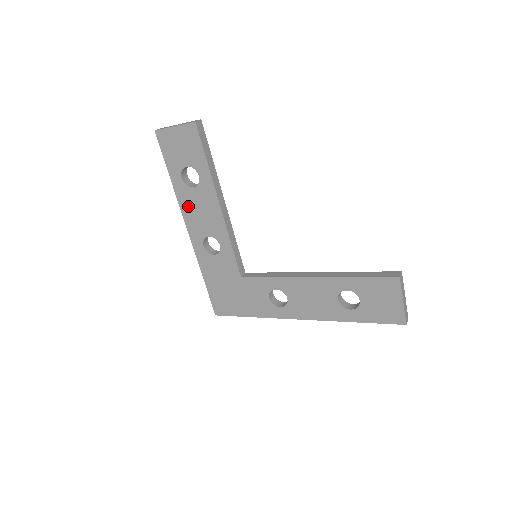
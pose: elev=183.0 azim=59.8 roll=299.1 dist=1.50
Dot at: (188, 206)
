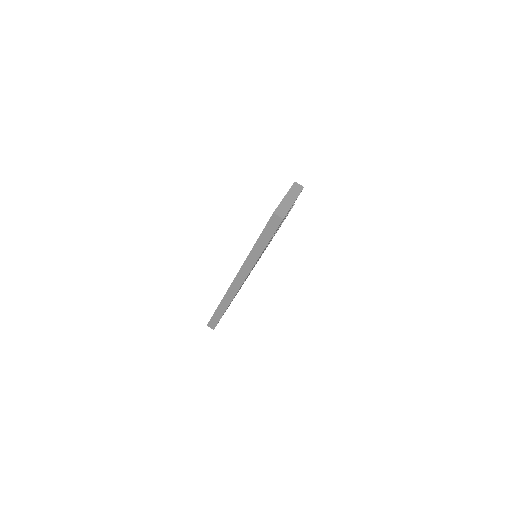
Dot at: occluded
